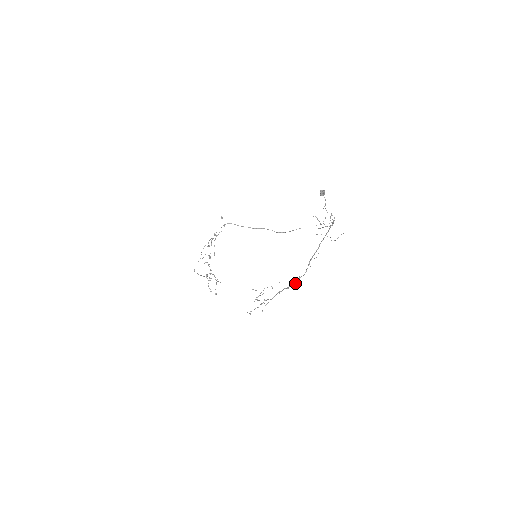
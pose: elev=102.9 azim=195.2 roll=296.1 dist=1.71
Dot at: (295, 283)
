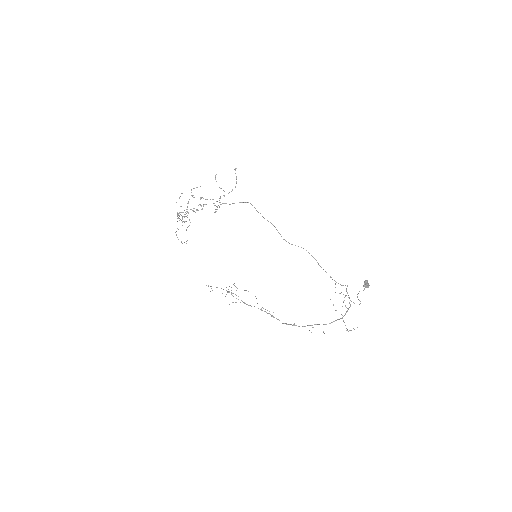
Dot at: (286, 324)
